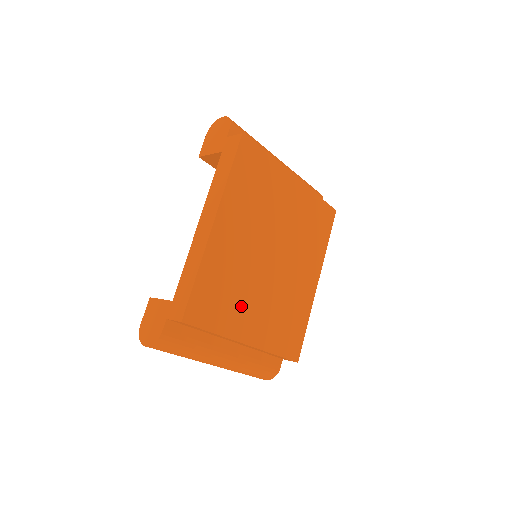
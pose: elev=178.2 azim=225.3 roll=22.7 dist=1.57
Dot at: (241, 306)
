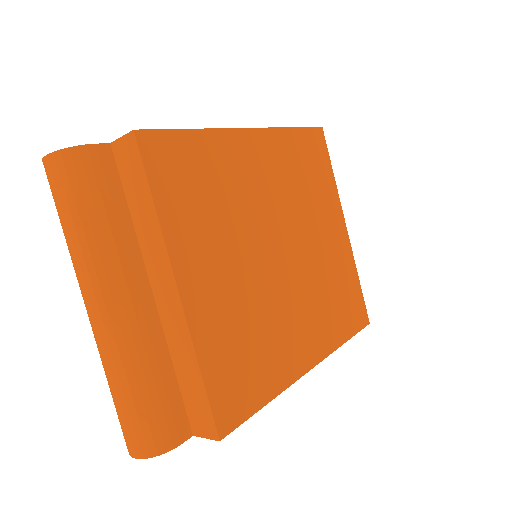
Dot at: (211, 236)
